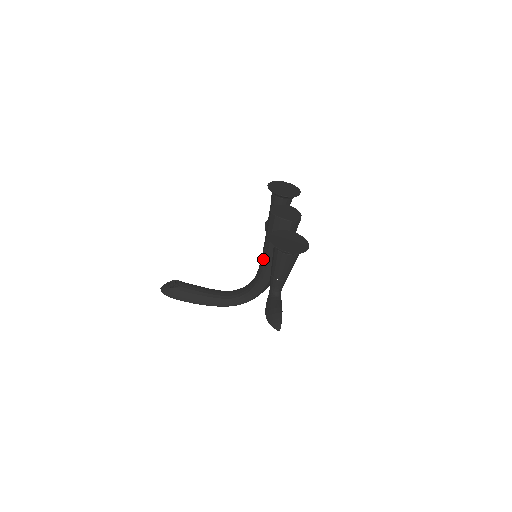
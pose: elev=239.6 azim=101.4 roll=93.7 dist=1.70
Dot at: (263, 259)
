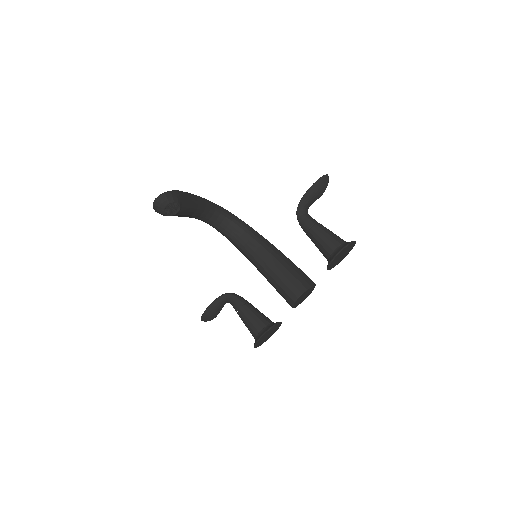
Dot at: (256, 263)
